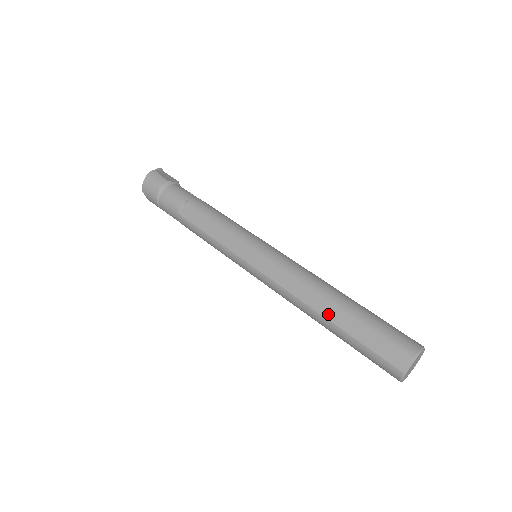
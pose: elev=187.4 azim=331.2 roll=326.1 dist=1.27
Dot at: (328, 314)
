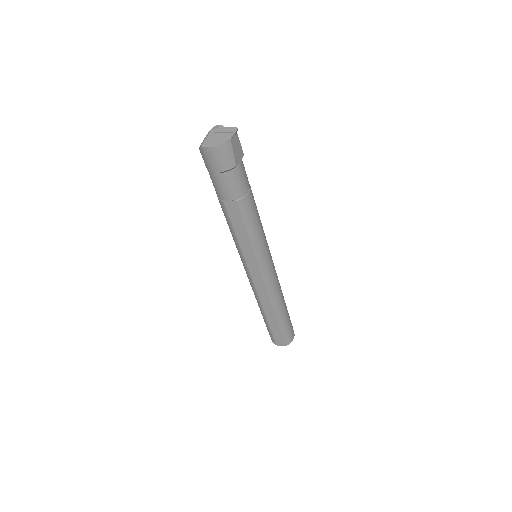
Dot at: (268, 315)
